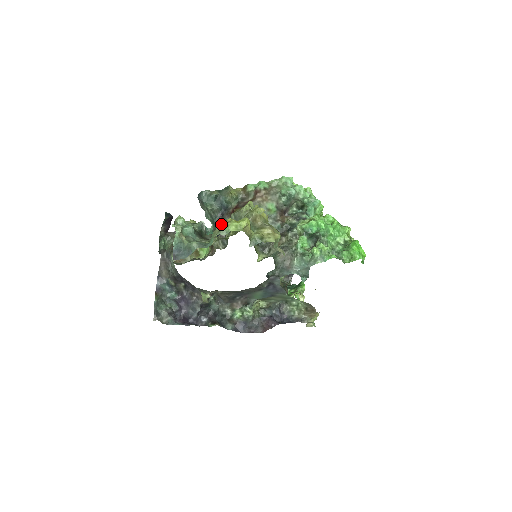
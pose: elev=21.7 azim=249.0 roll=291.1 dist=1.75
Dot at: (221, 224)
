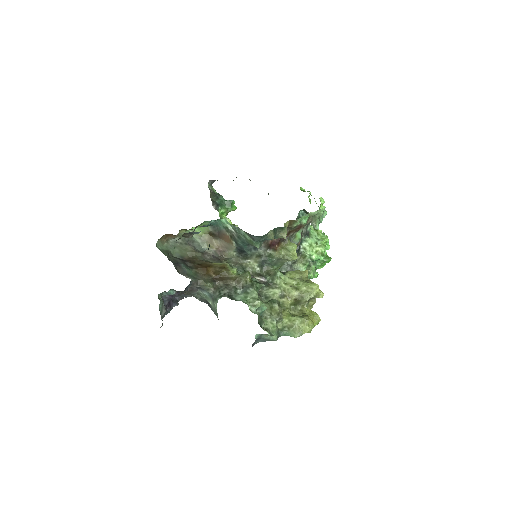
Dot at: (300, 321)
